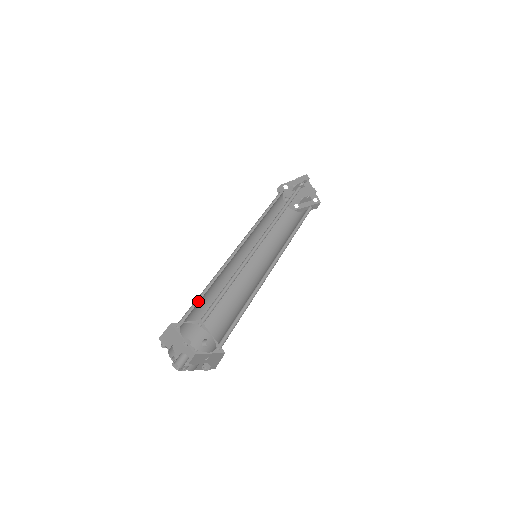
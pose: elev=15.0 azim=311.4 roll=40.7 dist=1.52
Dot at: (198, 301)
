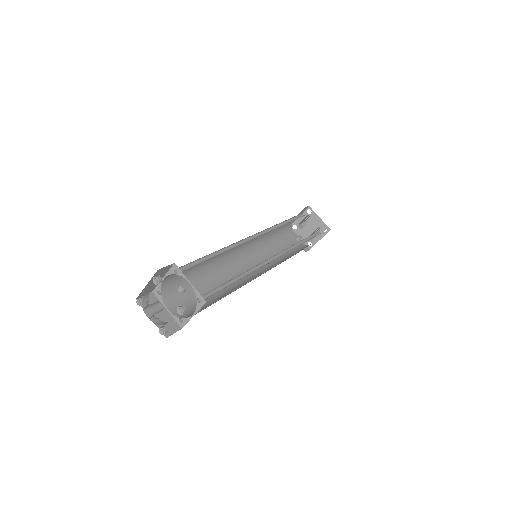
Dot at: (187, 281)
